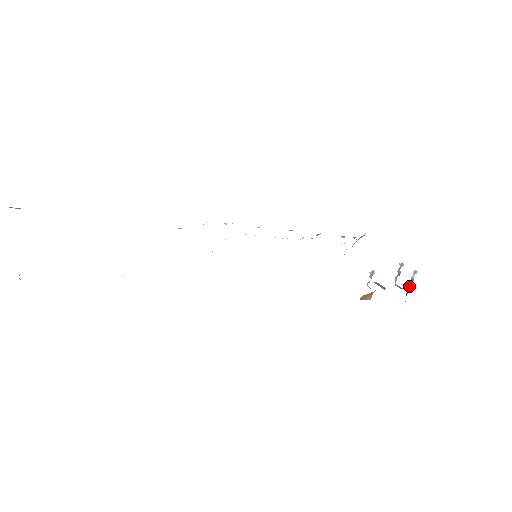
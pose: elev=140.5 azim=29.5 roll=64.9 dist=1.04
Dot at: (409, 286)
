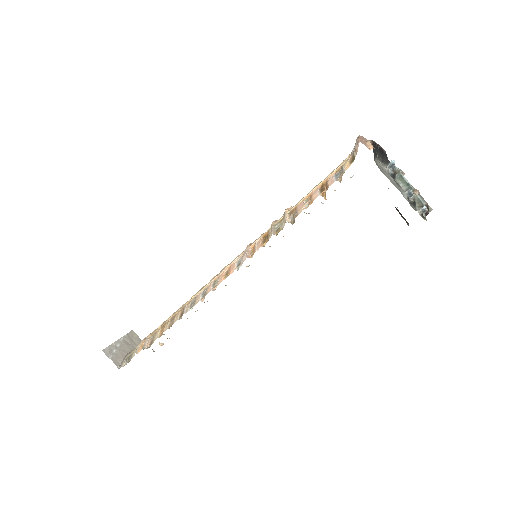
Dot at: (424, 212)
